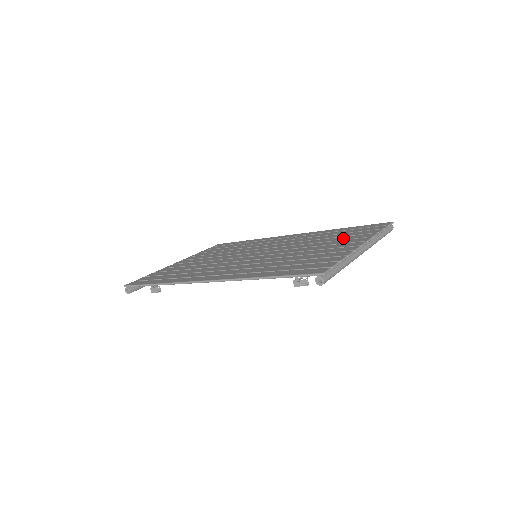
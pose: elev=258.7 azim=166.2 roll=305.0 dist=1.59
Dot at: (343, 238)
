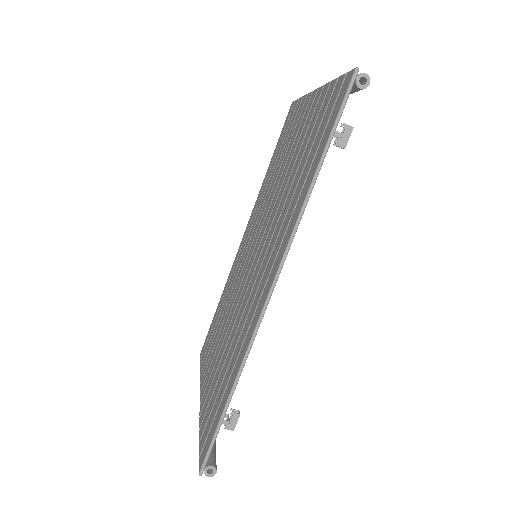
Dot at: (289, 137)
